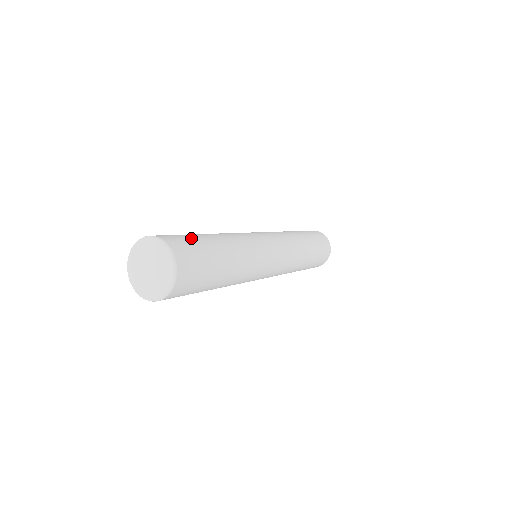
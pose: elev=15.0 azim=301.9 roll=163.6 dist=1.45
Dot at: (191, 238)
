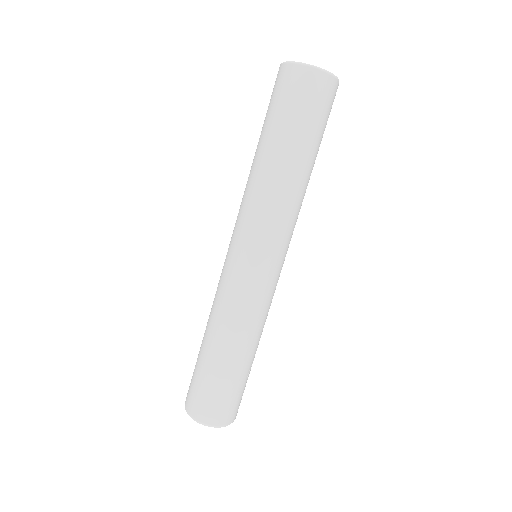
Dot at: occluded
